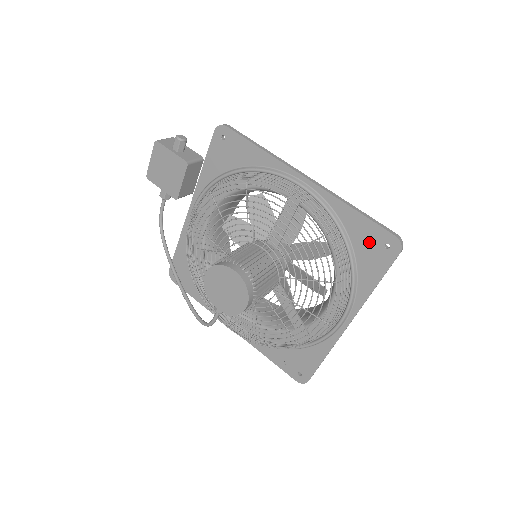
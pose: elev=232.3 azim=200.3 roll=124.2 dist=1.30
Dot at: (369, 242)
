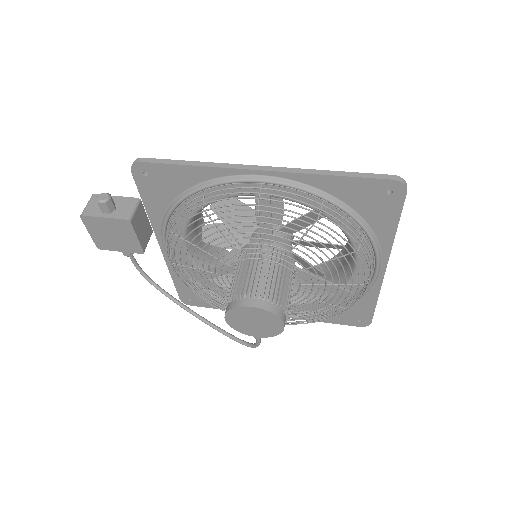
Dot at: (367, 197)
